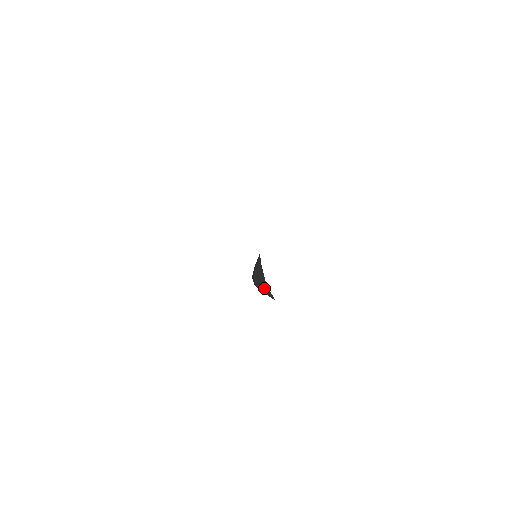
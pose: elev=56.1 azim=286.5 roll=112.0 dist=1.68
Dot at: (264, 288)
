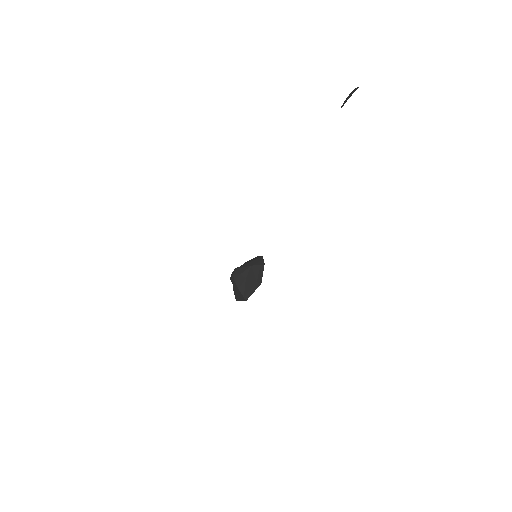
Dot at: (249, 284)
